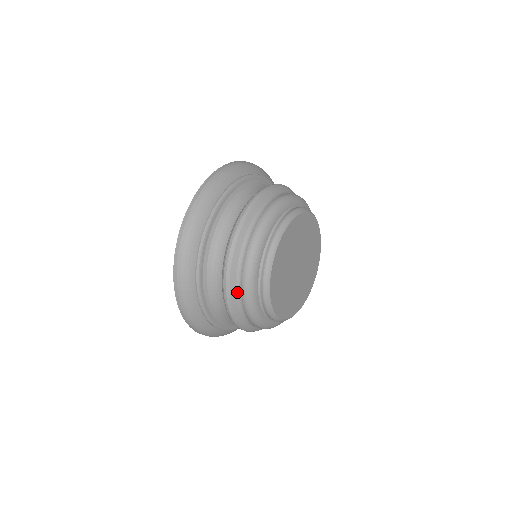
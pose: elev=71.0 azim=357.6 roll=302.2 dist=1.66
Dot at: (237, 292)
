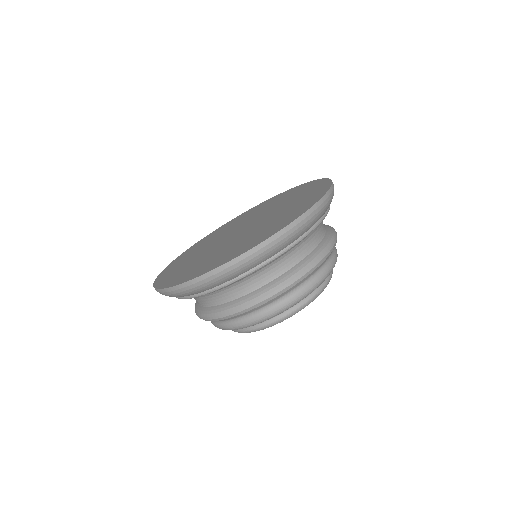
Dot at: (278, 299)
